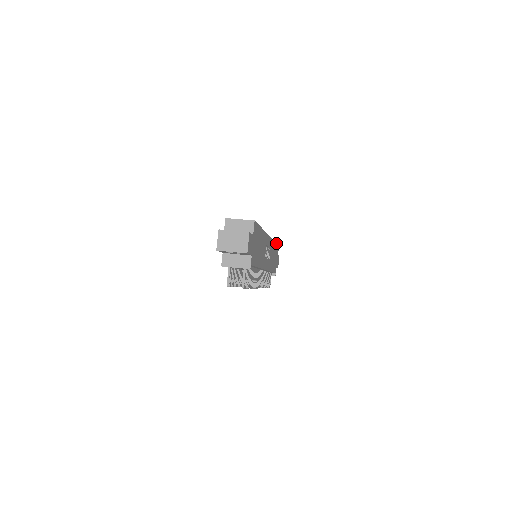
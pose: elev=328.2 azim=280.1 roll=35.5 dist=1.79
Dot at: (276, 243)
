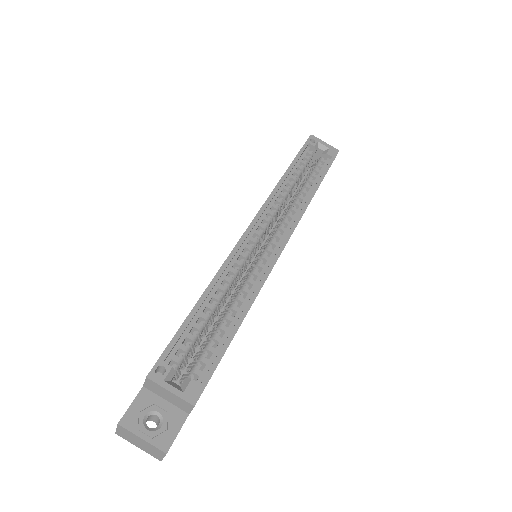
Dot at: (324, 175)
